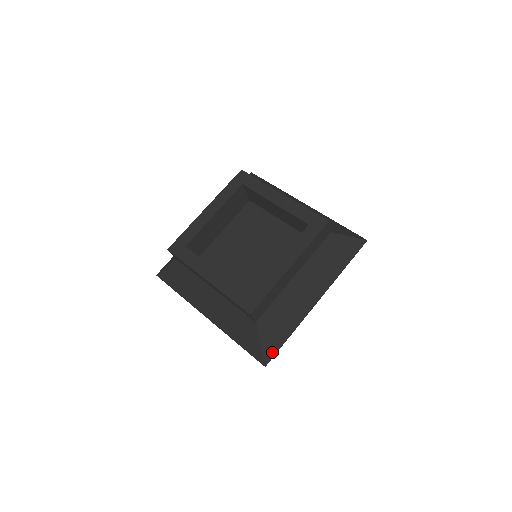
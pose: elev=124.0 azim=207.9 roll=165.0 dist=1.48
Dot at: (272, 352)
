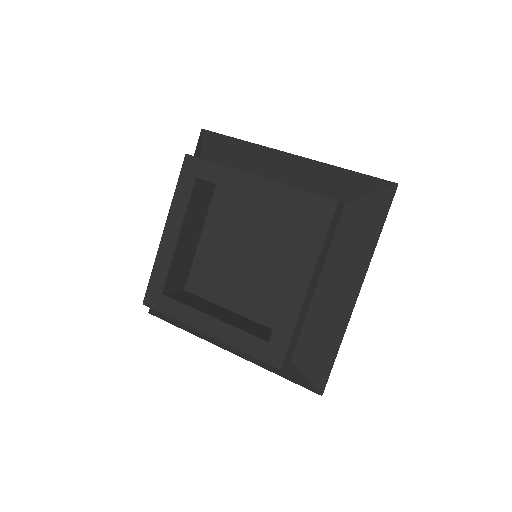
Dot at: (324, 378)
